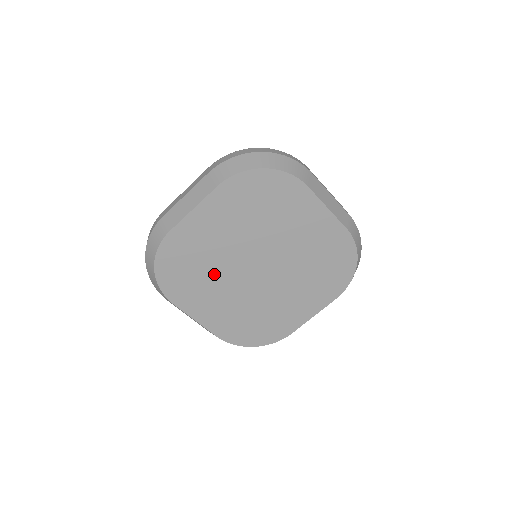
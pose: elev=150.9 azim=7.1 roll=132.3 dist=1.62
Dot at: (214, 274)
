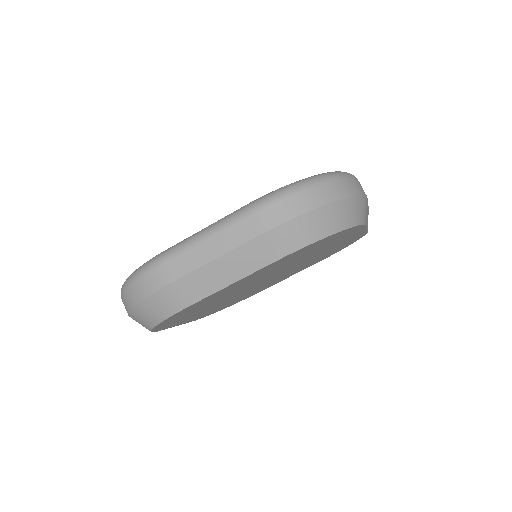
Dot at: (219, 301)
